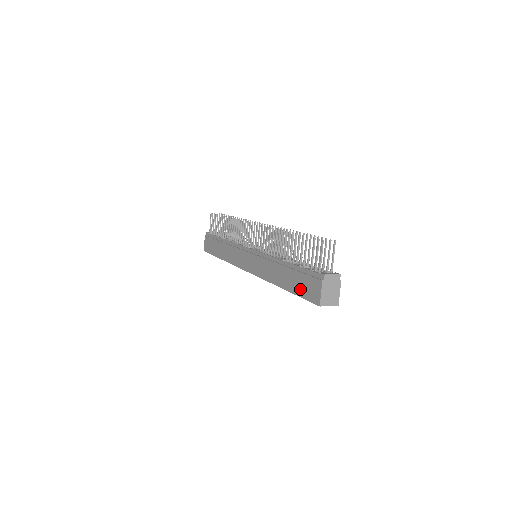
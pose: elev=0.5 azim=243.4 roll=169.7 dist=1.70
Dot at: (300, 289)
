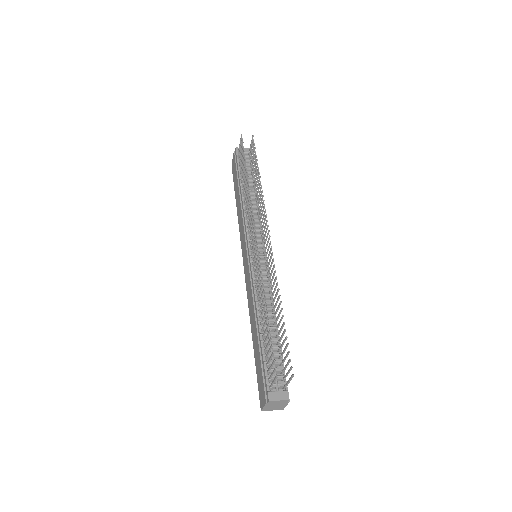
Dot at: (257, 371)
